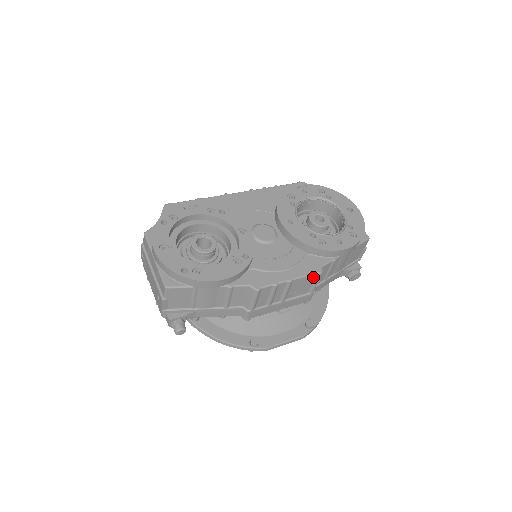
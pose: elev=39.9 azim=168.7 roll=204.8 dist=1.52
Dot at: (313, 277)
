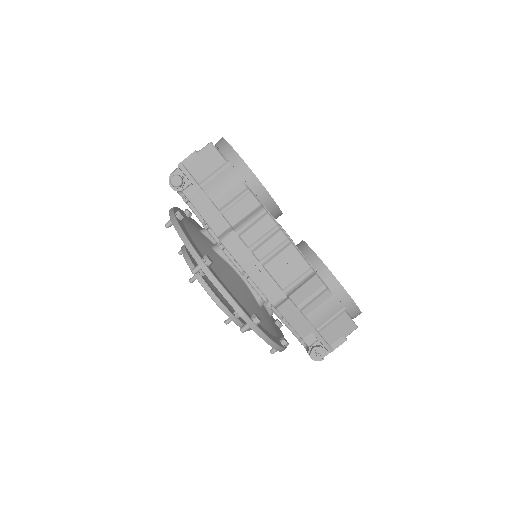
Dot at: (304, 268)
